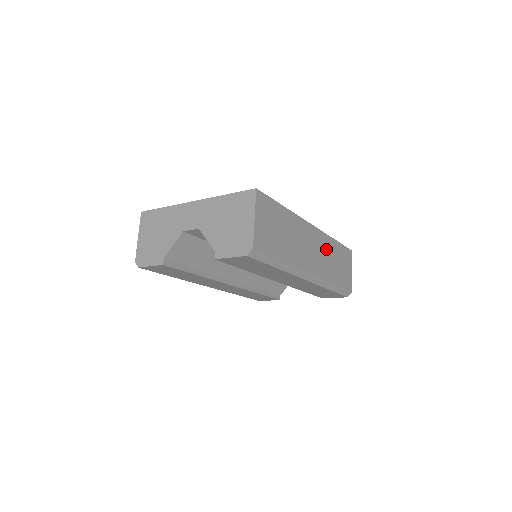
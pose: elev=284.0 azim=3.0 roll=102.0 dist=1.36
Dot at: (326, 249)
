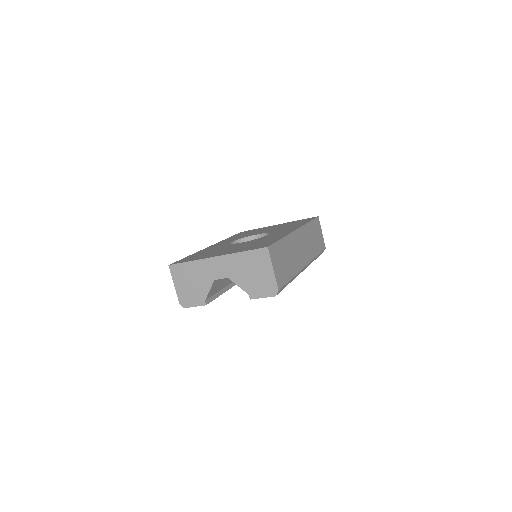
Dot at: (307, 236)
